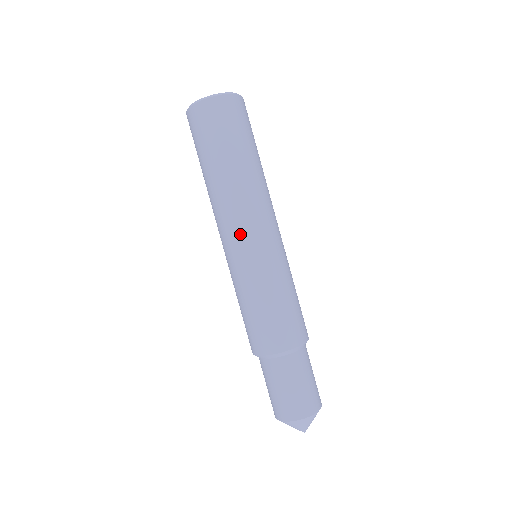
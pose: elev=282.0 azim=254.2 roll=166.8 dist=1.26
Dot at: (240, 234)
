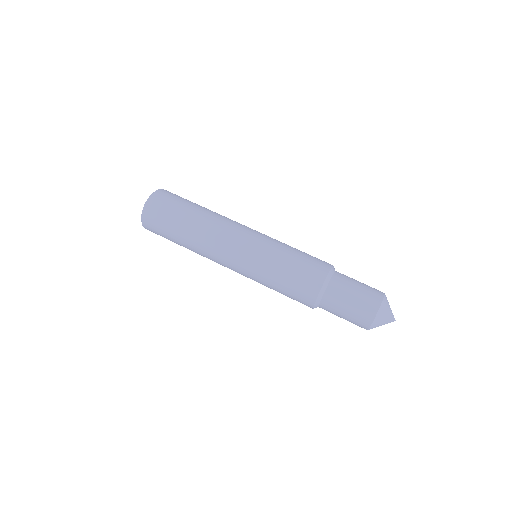
Dot at: (230, 252)
